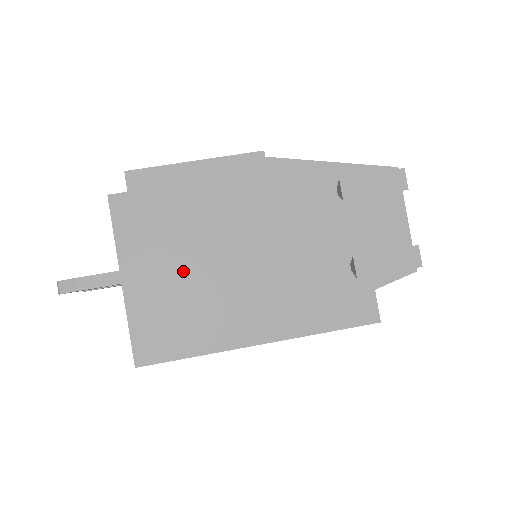
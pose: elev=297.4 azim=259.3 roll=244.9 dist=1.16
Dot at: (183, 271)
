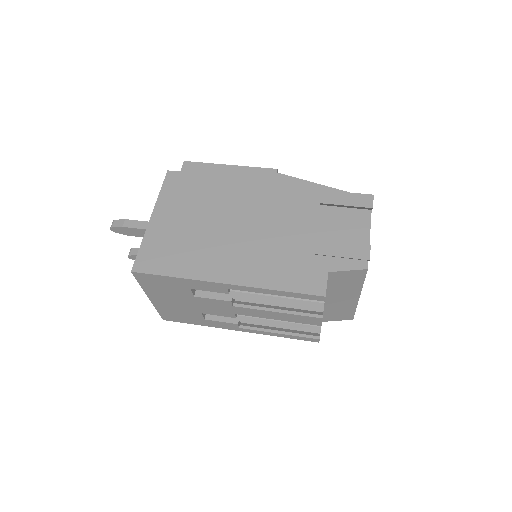
Dot at: (192, 222)
